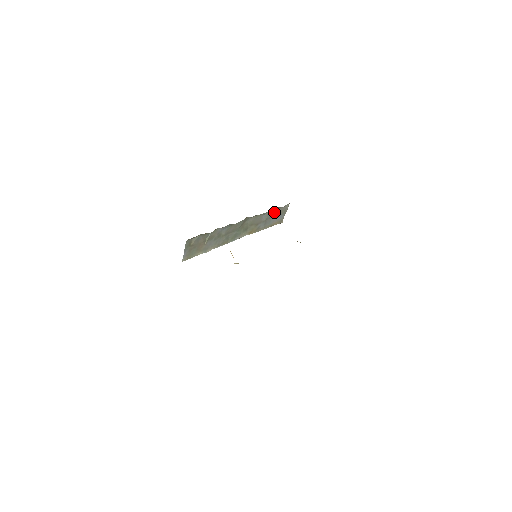
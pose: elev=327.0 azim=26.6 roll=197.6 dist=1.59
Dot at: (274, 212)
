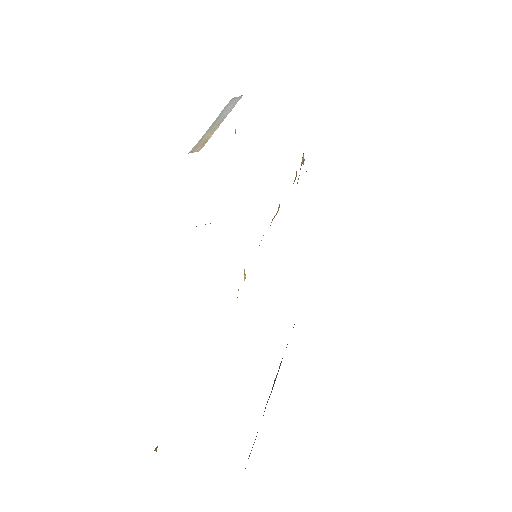
Dot at: occluded
